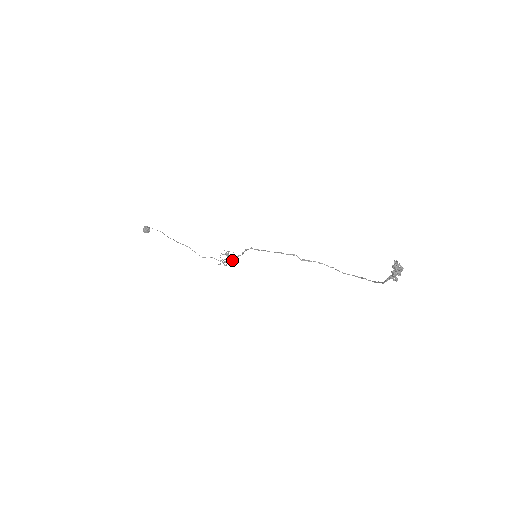
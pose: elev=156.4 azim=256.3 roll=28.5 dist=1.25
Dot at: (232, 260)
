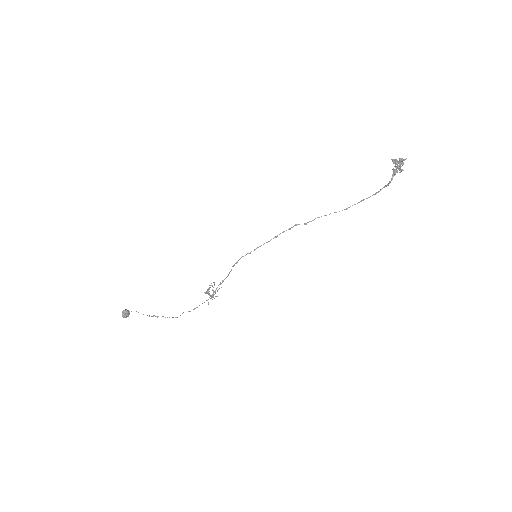
Dot at: occluded
